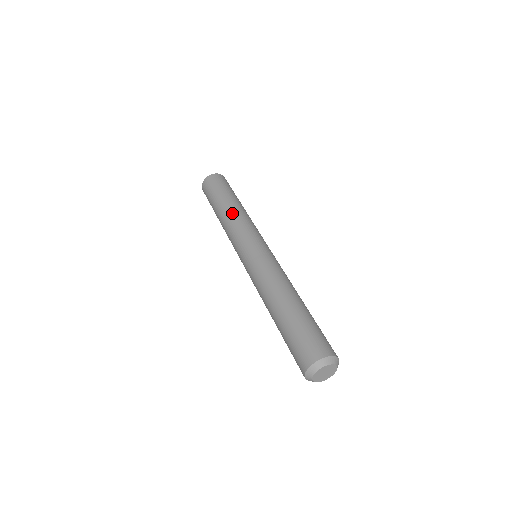
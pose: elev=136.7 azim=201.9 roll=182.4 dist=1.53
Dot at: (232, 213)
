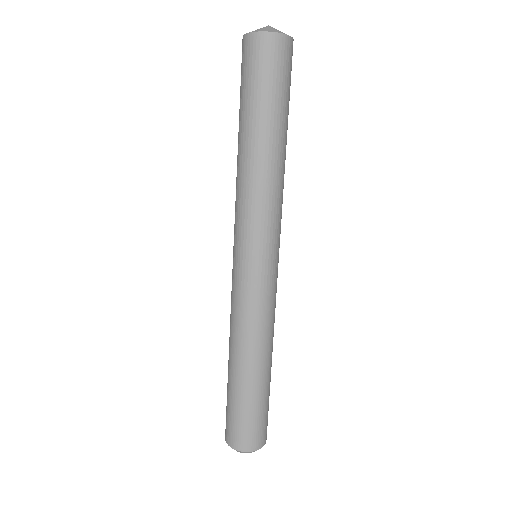
Dot at: (269, 173)
